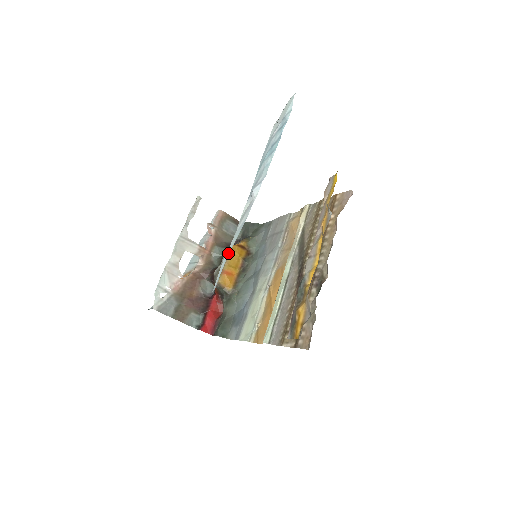
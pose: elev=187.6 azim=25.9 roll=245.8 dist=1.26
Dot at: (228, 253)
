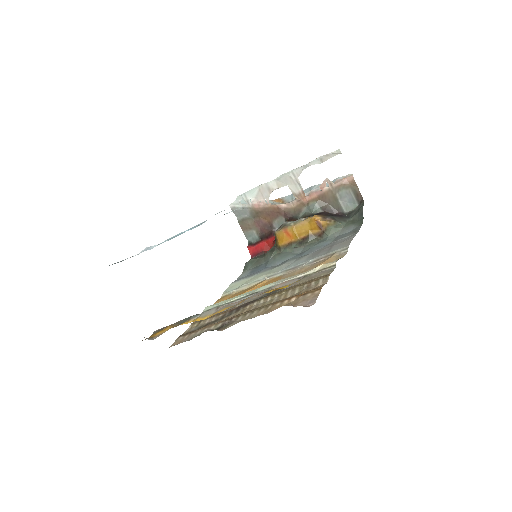
Dot at: occluded
